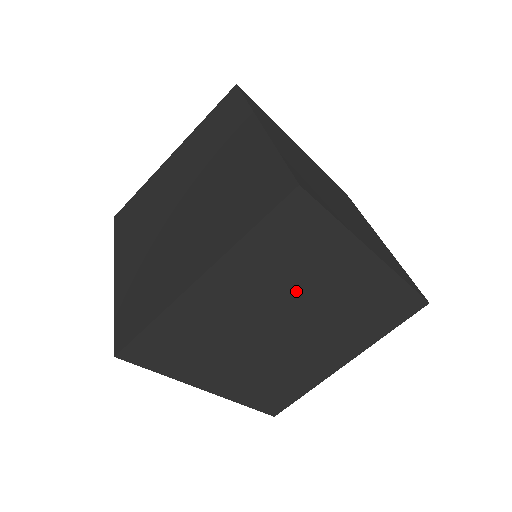
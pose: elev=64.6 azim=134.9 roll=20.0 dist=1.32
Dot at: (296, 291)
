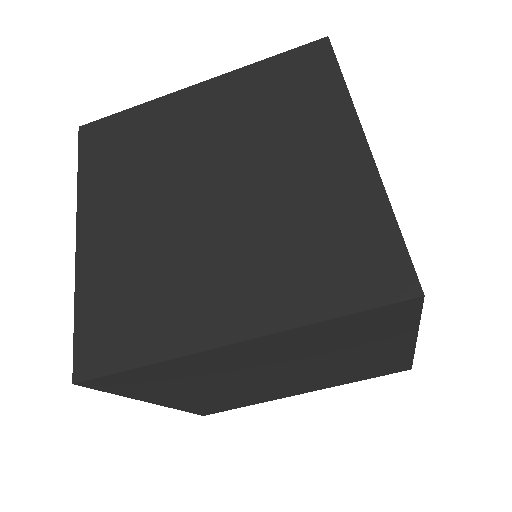
Dot at: occluded
